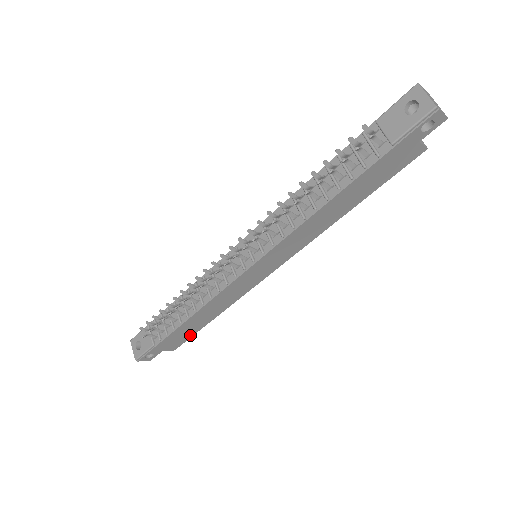
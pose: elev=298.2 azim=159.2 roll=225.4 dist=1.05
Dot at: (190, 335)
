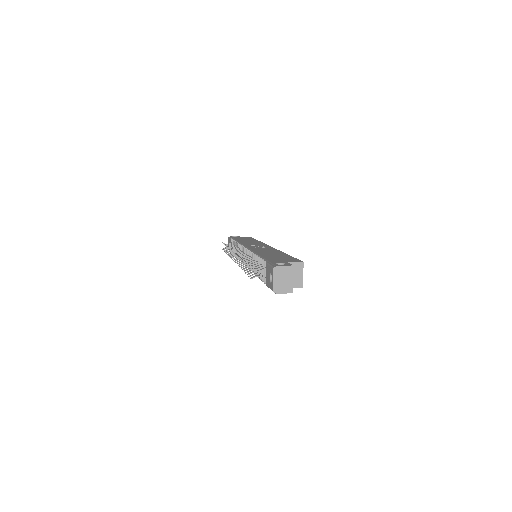
Dot at: occluded
